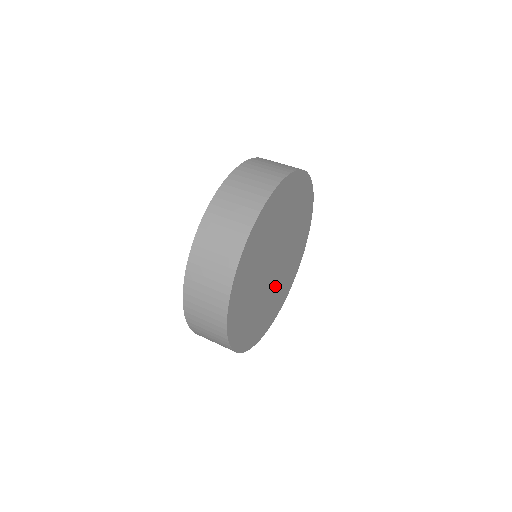
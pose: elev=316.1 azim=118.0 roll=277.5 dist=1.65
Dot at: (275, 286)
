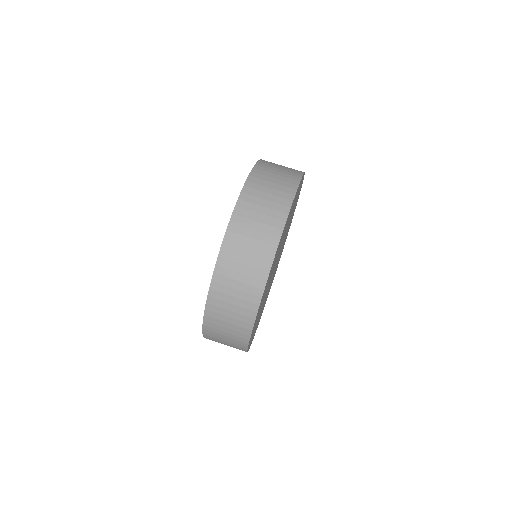
Dot at: occluded
